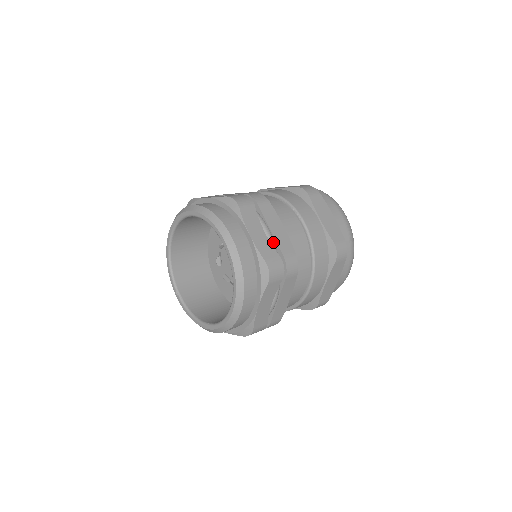
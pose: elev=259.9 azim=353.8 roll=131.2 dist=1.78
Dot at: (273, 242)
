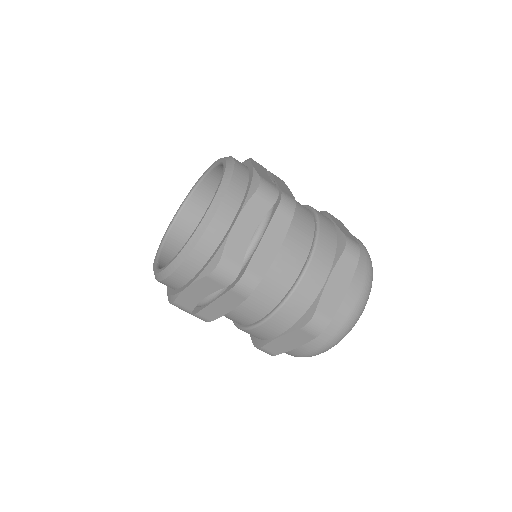
Dot at: (252, 250)
